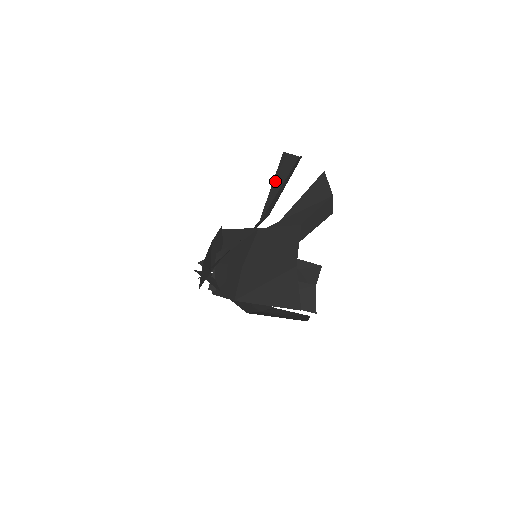
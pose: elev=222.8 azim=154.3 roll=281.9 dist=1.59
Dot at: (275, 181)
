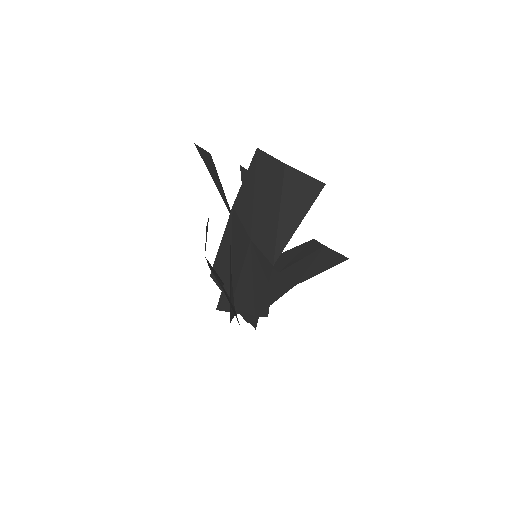
Dot at: (210, 172)
